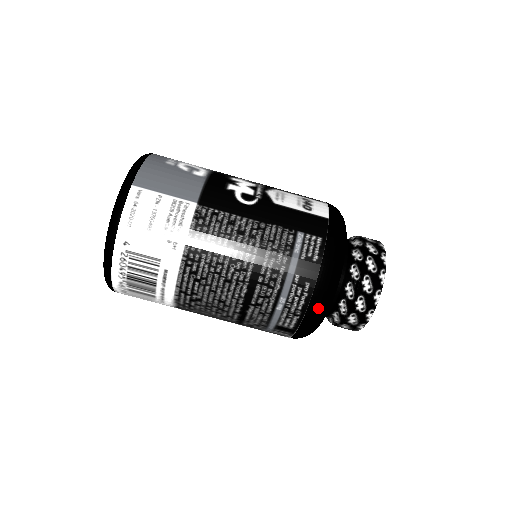
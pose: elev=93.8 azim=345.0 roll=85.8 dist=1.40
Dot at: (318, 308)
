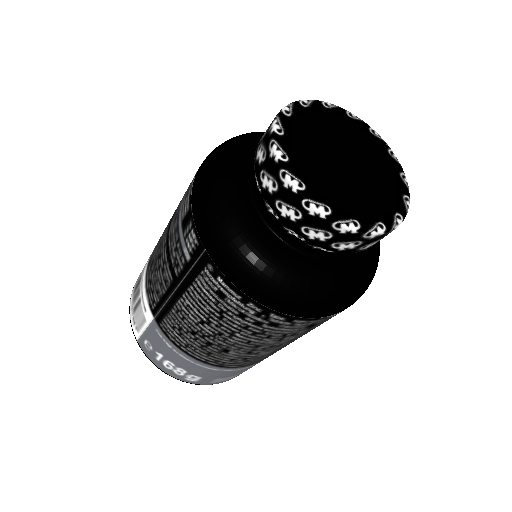
Dot at: (208, 159)
